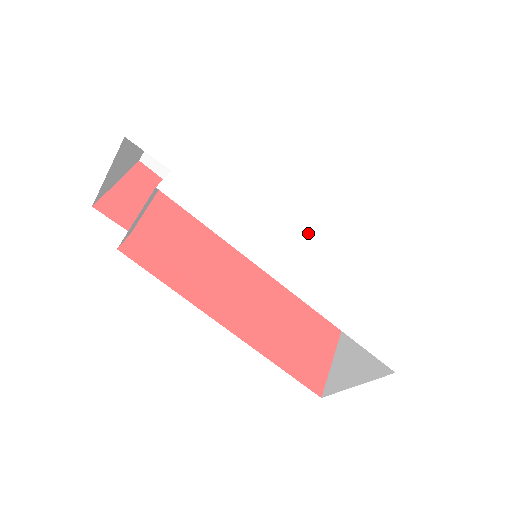
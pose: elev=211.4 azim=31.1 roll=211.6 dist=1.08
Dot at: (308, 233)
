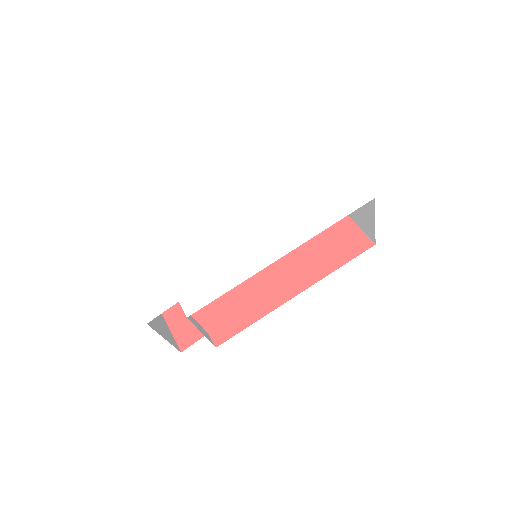
Dot at: (254, 218)
